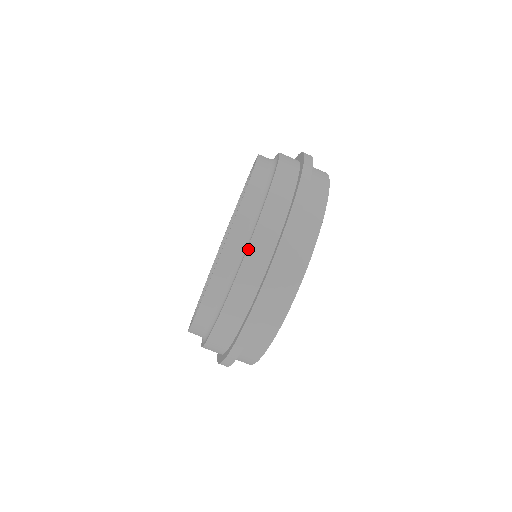
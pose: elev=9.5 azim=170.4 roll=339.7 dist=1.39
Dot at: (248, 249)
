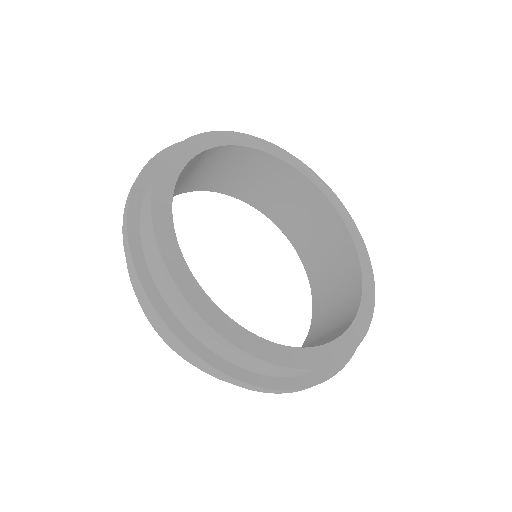
Dot at: (143, 309)
